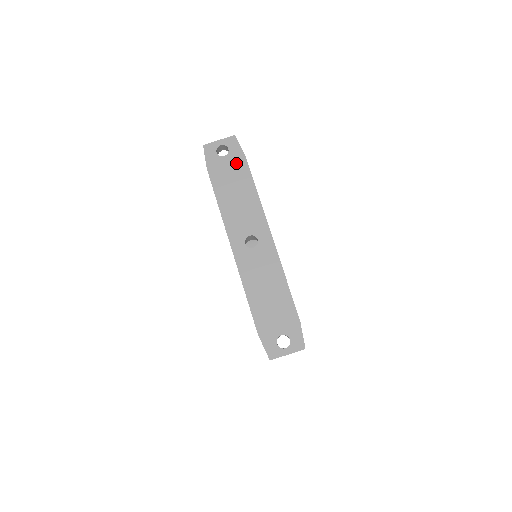
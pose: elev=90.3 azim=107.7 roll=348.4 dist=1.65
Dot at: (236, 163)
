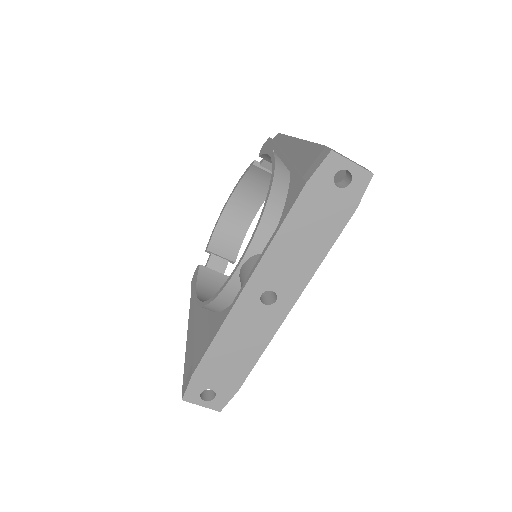
Dot at: (340, 207)
